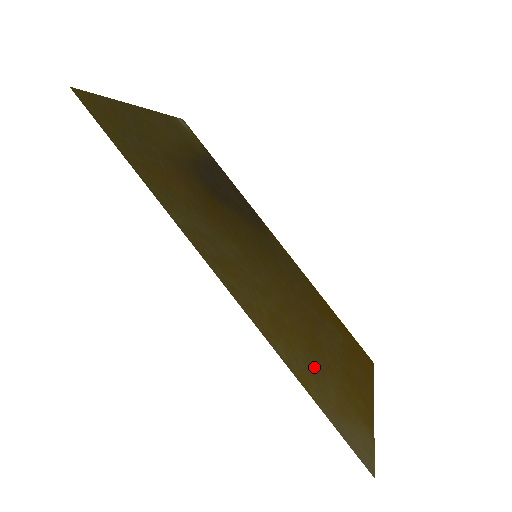
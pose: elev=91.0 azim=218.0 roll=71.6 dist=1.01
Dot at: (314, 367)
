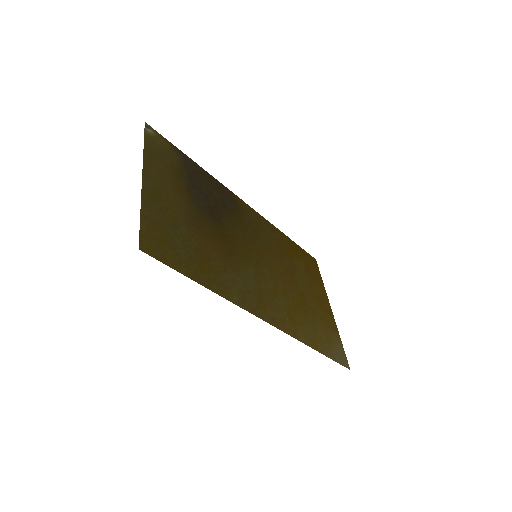
Dot at: (311, 324)
